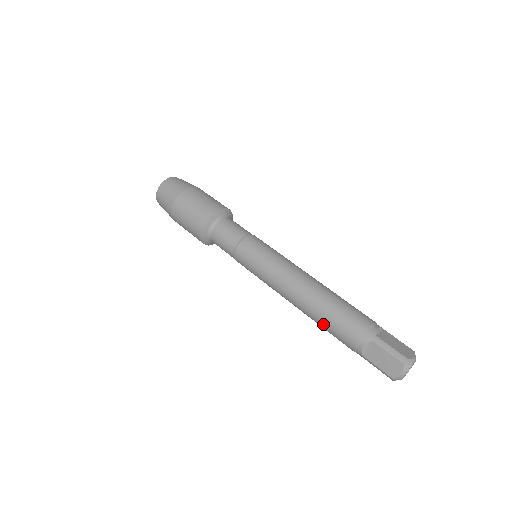
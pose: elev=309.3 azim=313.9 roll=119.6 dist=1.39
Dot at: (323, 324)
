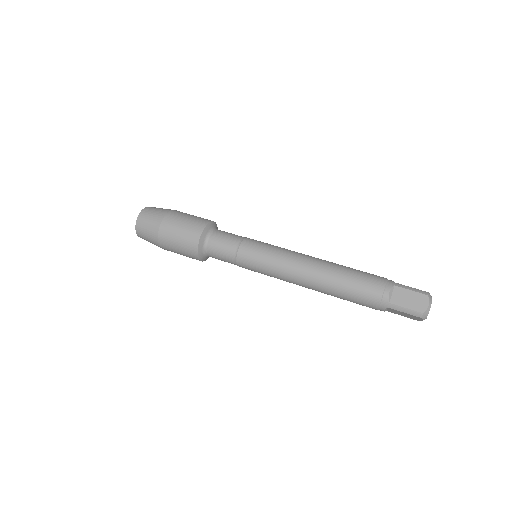
Dot at: (345, 286)
